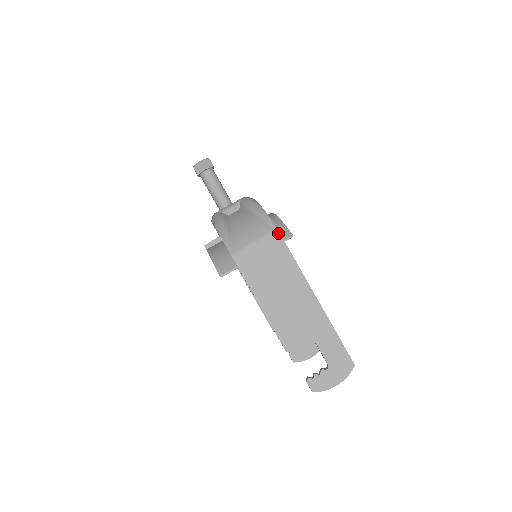
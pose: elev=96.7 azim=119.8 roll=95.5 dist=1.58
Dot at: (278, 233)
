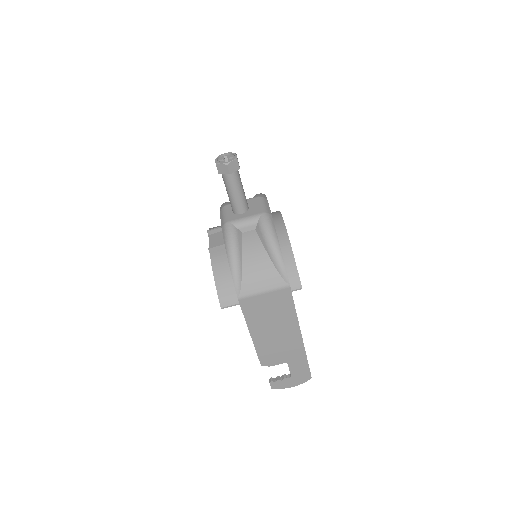
Dot at: (289, 289)
